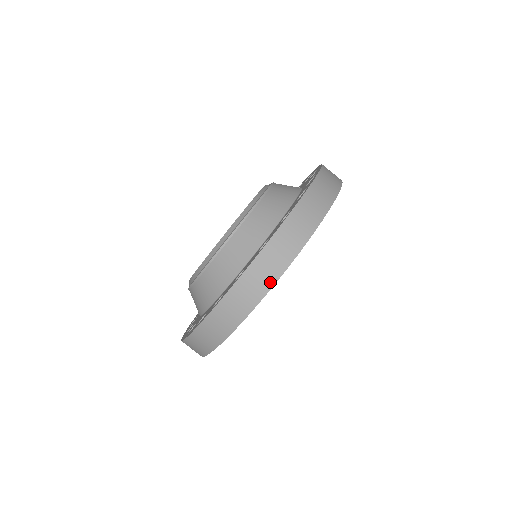
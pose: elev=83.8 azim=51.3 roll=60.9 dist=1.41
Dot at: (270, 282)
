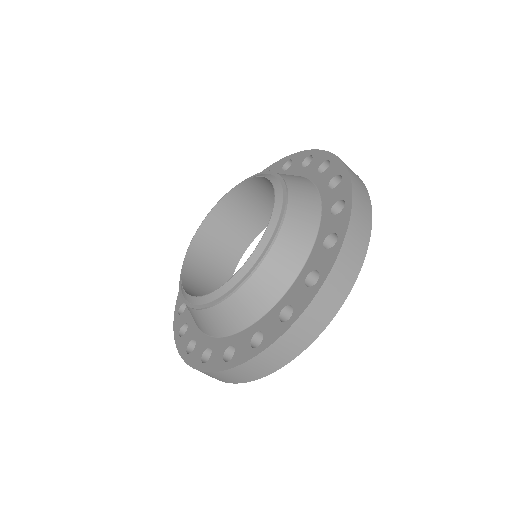
Dot at: occluded
